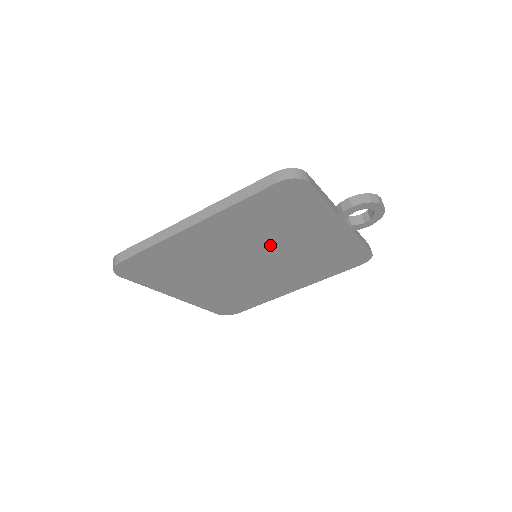
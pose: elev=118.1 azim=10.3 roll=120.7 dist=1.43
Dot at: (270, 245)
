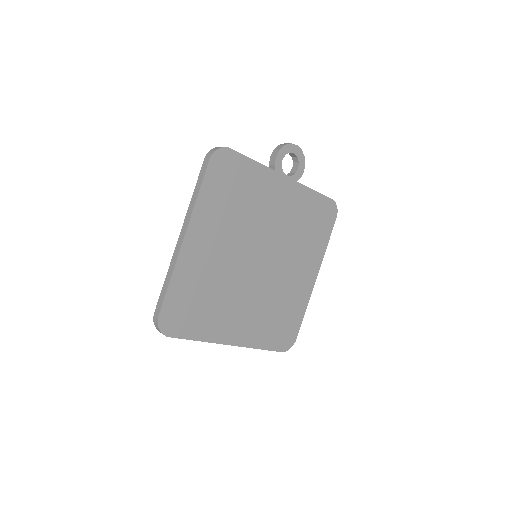
Dot at: (254, 230)
